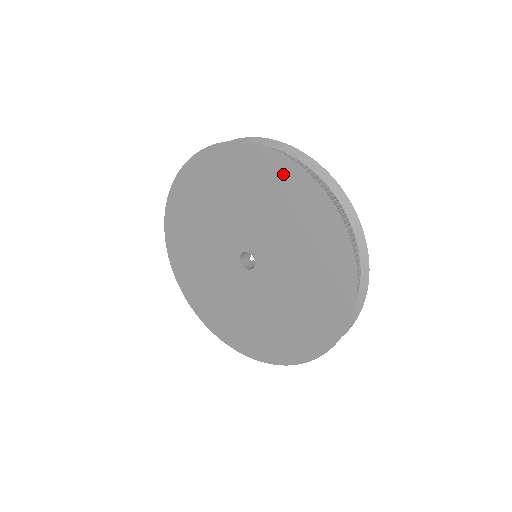
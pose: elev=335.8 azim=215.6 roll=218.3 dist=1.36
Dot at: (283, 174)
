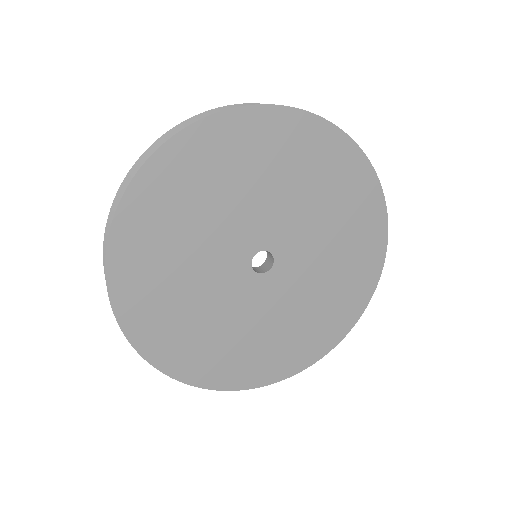
Dot at: (373, 232)
